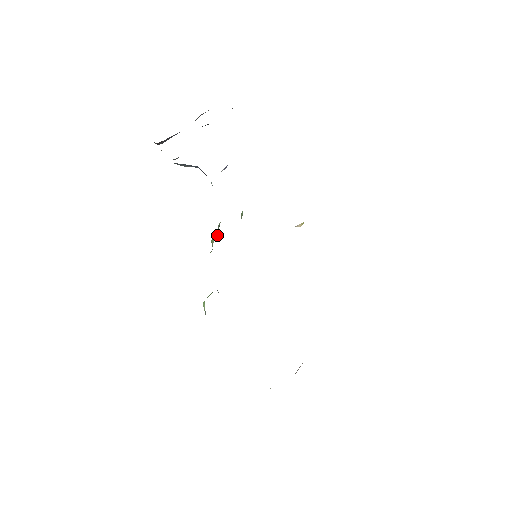
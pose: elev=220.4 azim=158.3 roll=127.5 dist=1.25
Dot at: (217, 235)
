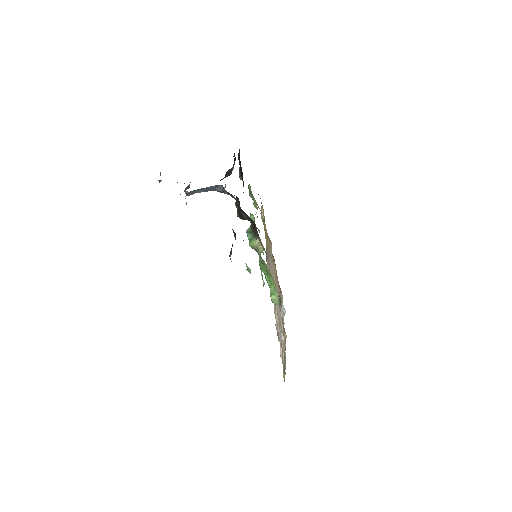
Dot at: (253, 238)
